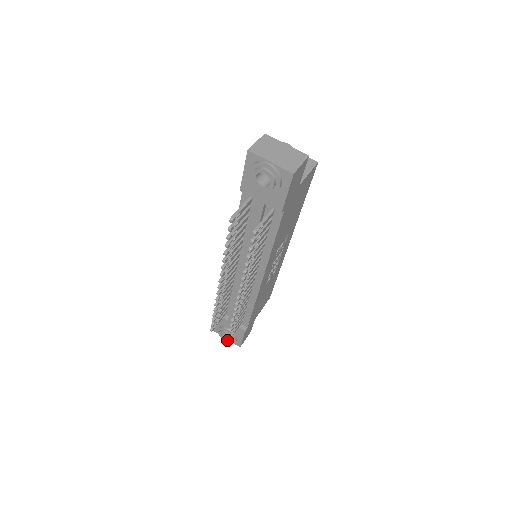
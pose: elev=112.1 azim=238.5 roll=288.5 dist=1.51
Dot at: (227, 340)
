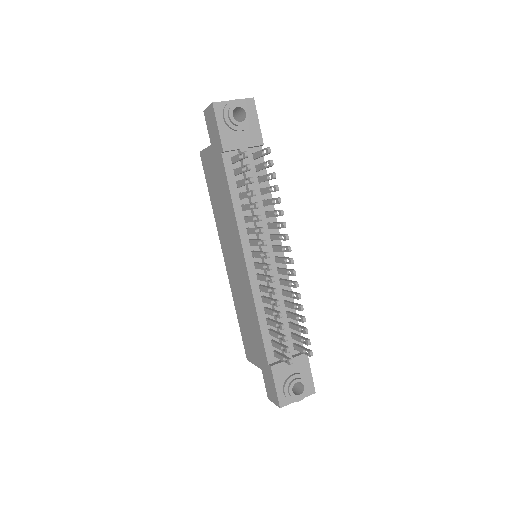
Dot at: (311, 353)
